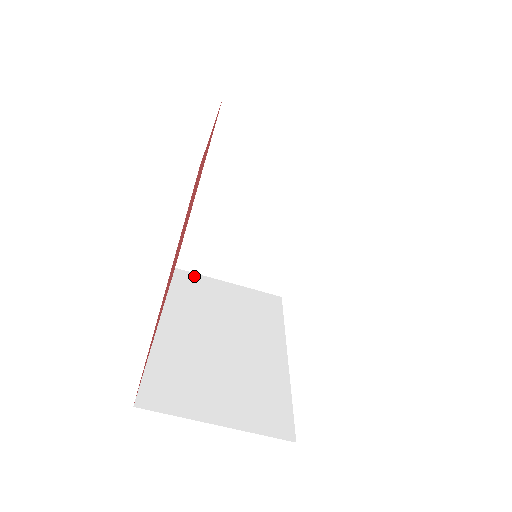
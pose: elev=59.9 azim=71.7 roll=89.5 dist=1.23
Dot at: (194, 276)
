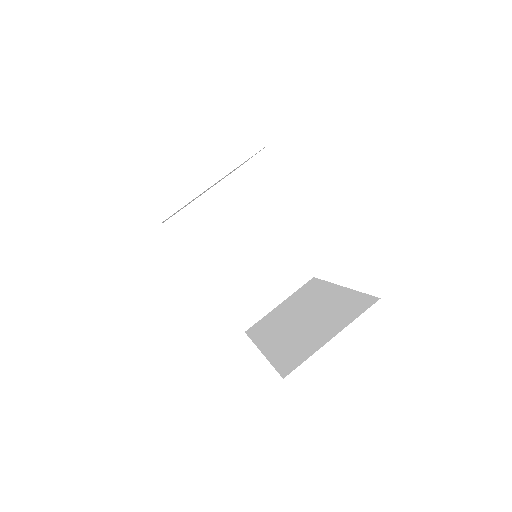
Dot at: (258, 323)
